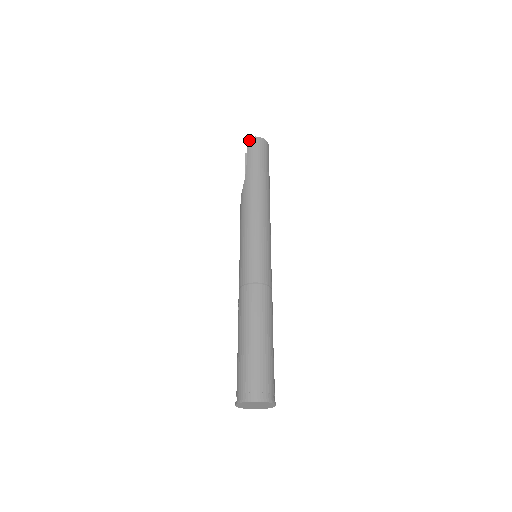
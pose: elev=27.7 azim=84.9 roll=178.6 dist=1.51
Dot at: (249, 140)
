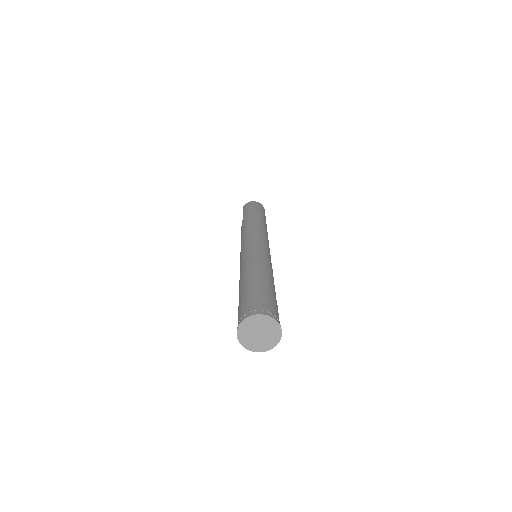
Dot at: (244, 205)
